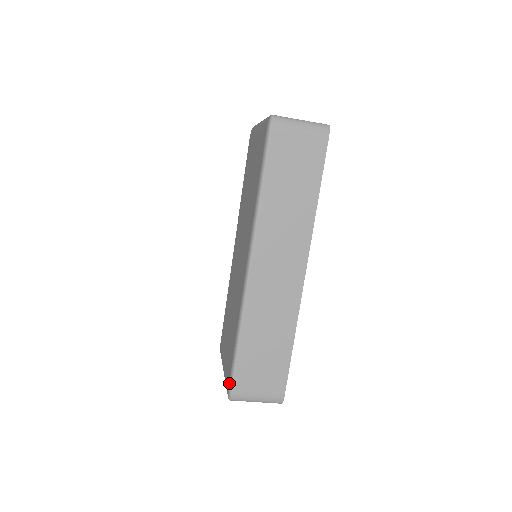
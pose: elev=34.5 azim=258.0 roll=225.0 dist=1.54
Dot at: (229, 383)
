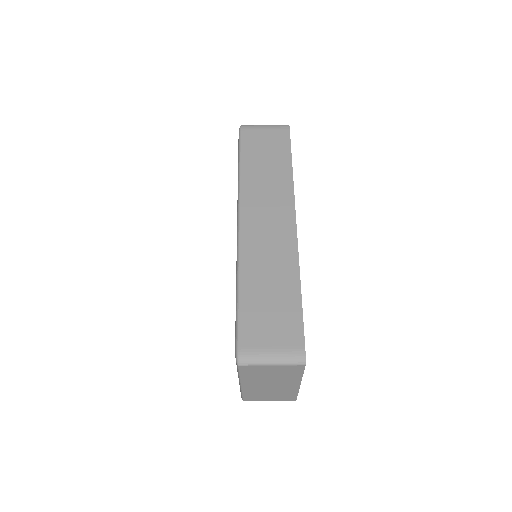
Dot at: (235, 342)
